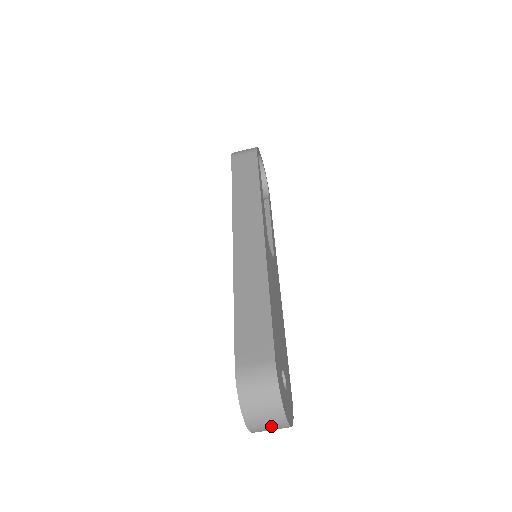
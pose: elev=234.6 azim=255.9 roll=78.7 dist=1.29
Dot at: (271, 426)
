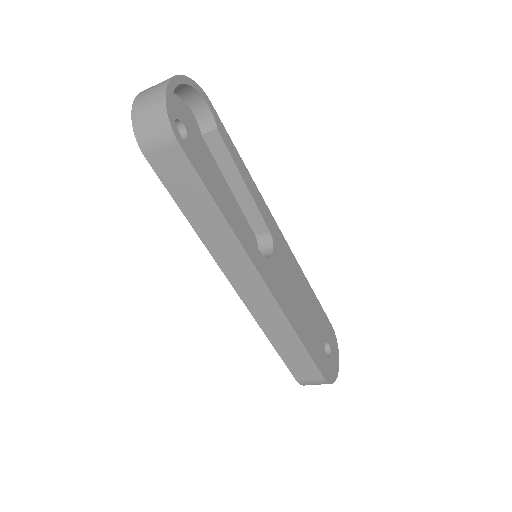
Dot at: occluded
